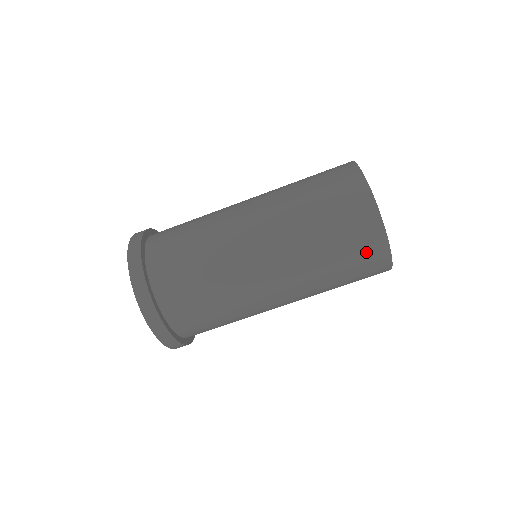
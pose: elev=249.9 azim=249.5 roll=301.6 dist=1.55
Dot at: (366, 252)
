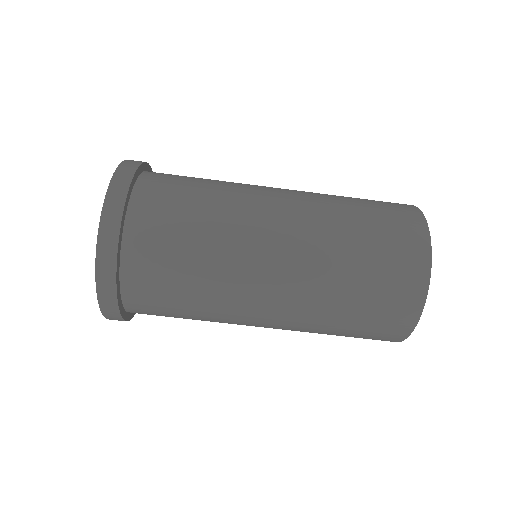
Dot at: (400, 281)
